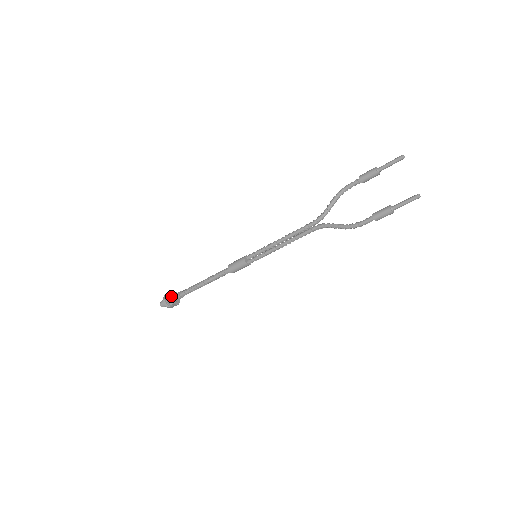
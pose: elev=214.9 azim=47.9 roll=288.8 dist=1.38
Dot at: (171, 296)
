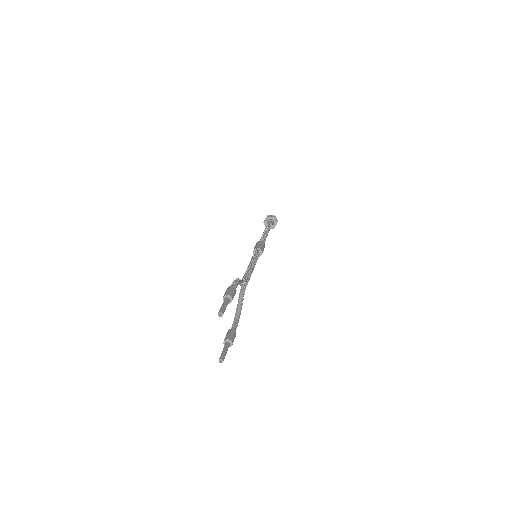
Dot at: (266, 221)
